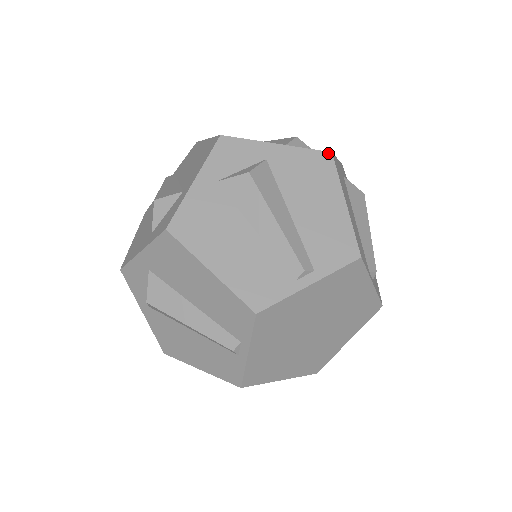
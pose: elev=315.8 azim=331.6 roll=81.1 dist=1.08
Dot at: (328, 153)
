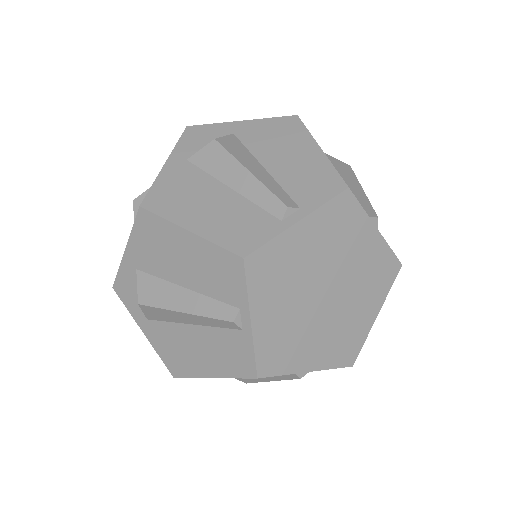
Dot at: occluded
